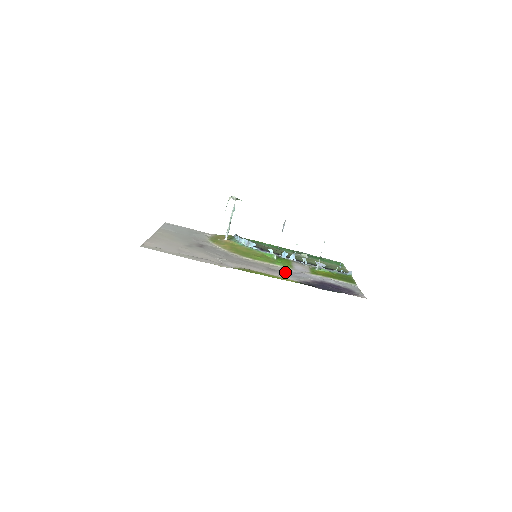
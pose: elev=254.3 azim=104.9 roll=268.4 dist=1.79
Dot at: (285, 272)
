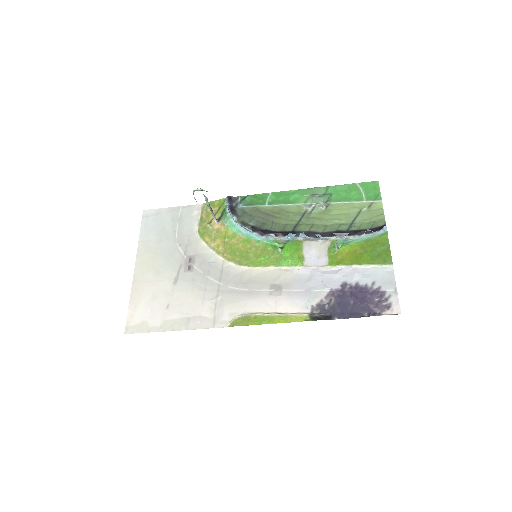
Dot at: (294, 287)
